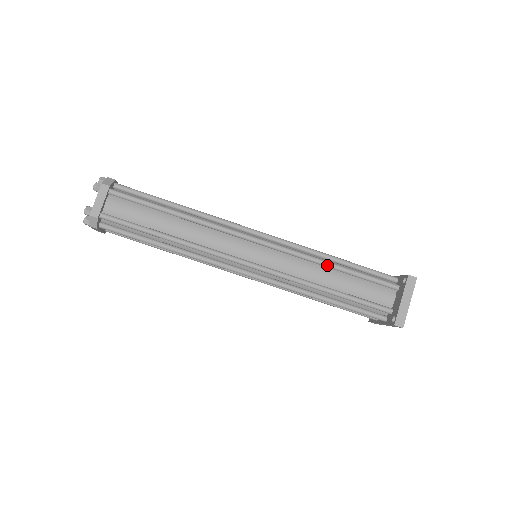
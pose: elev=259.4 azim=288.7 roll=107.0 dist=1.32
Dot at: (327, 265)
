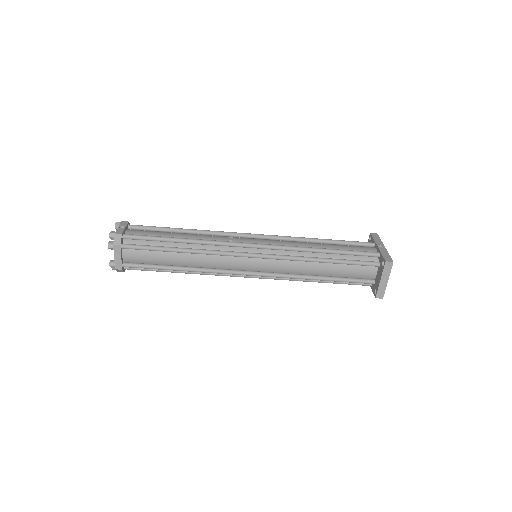
Dot at: (315, 262)
